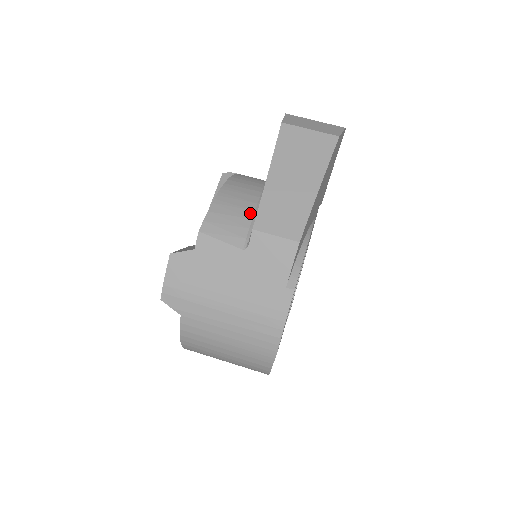
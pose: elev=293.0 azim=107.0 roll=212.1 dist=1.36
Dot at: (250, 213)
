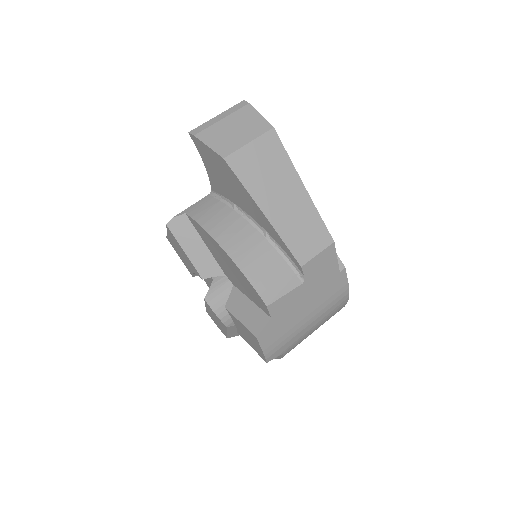
Dot at: (274, 253)
